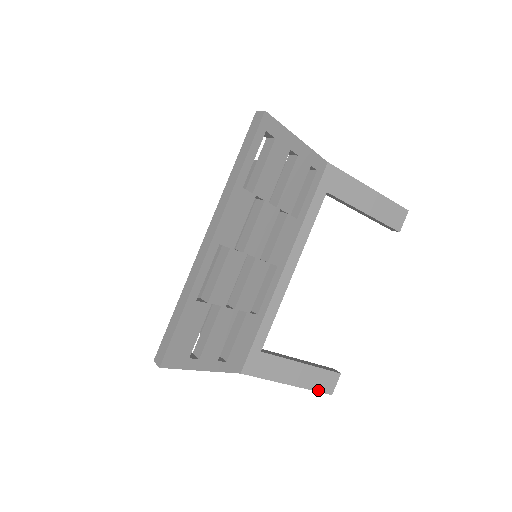
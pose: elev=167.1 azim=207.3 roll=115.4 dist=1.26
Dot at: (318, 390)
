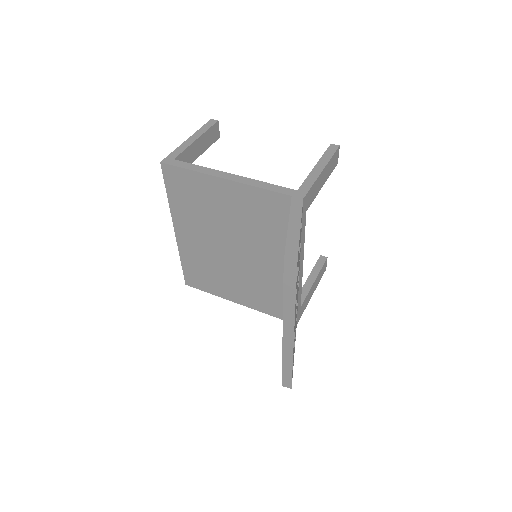
Dot at: (321, 277)
